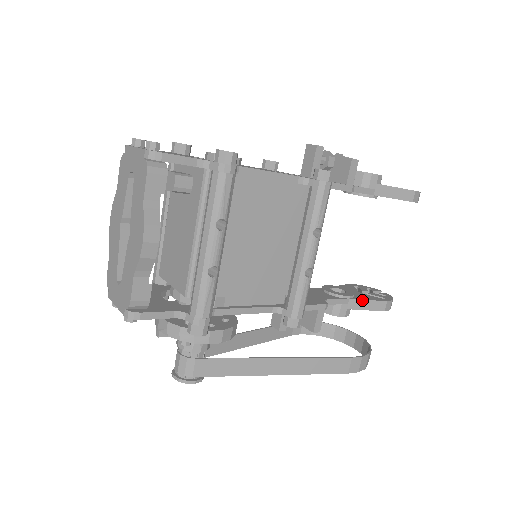
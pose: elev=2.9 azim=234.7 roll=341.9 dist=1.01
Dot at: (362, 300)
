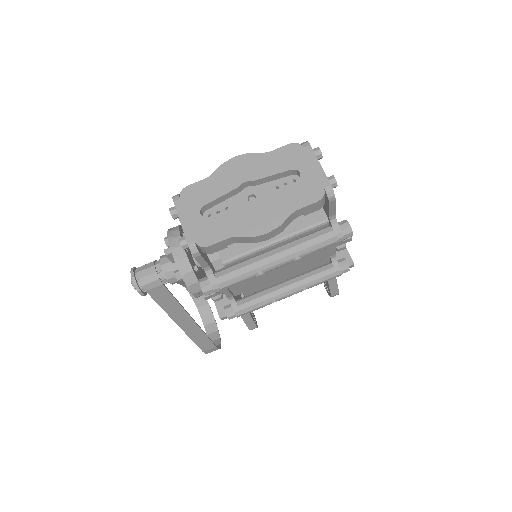
Dot at: (251, 317)
